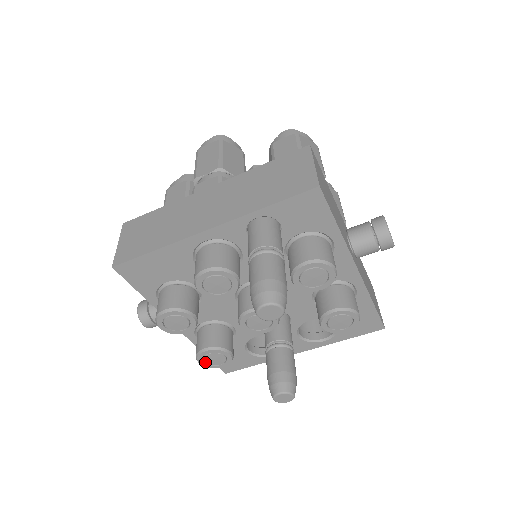
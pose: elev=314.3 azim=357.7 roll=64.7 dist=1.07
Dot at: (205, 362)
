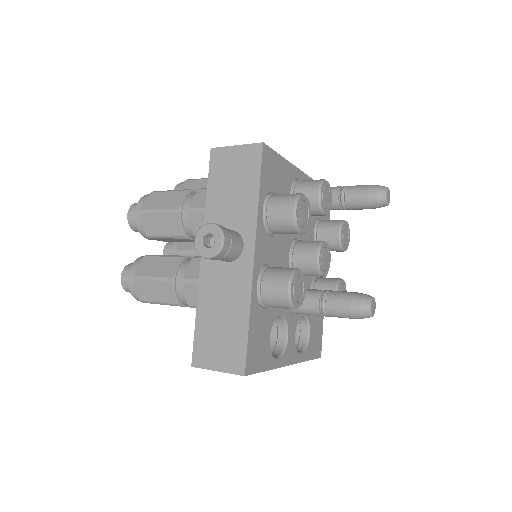
Dot at: (293, 288)
